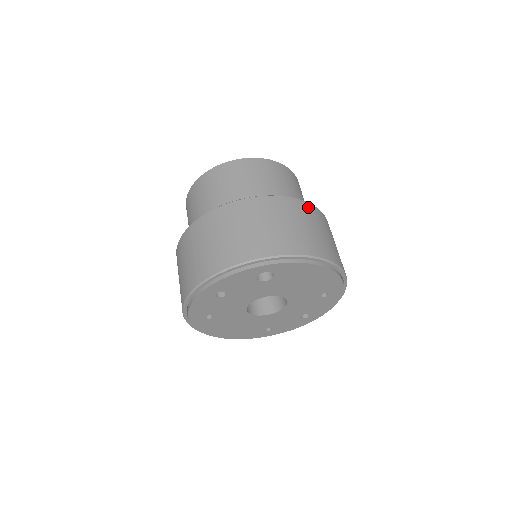
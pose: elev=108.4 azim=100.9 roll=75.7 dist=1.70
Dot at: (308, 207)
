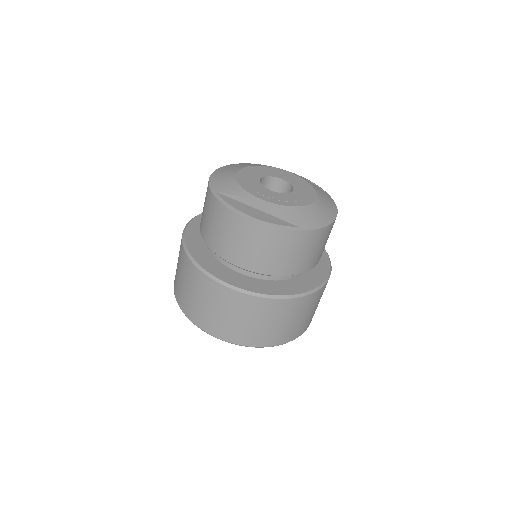
Dot at: (299, 302)
